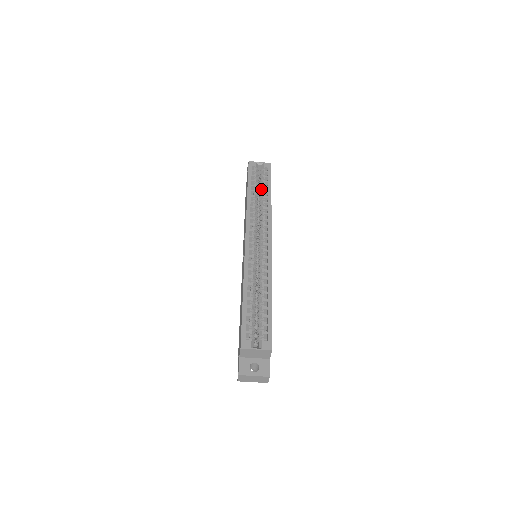
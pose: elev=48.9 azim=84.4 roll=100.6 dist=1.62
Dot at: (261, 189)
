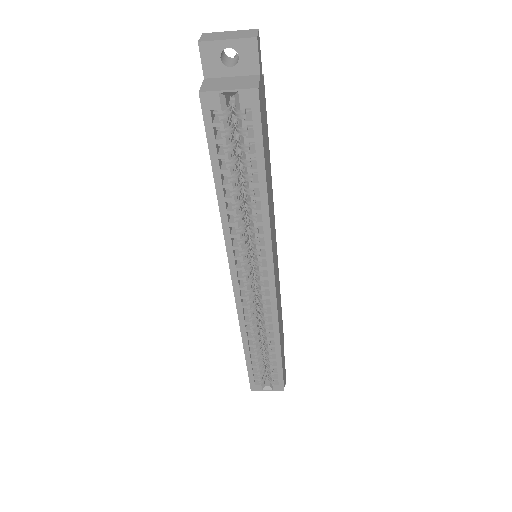
Dot at: (244, 173)
